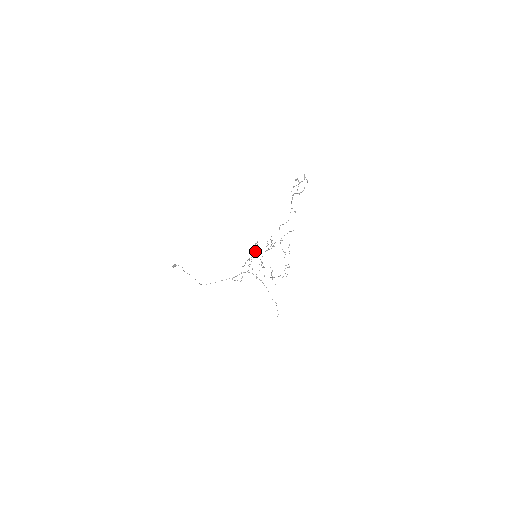
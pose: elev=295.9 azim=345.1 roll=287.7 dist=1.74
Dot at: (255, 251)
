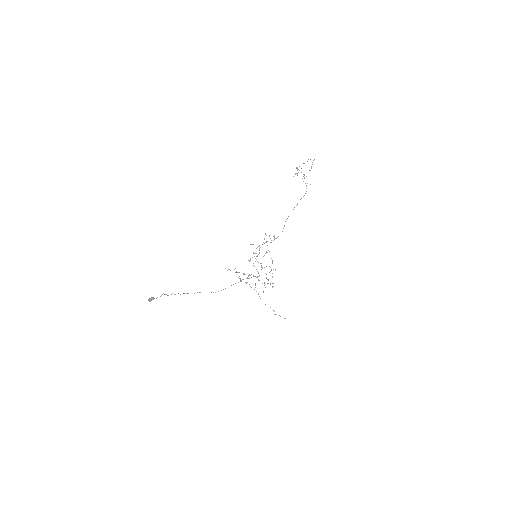
Dot at: occluded
